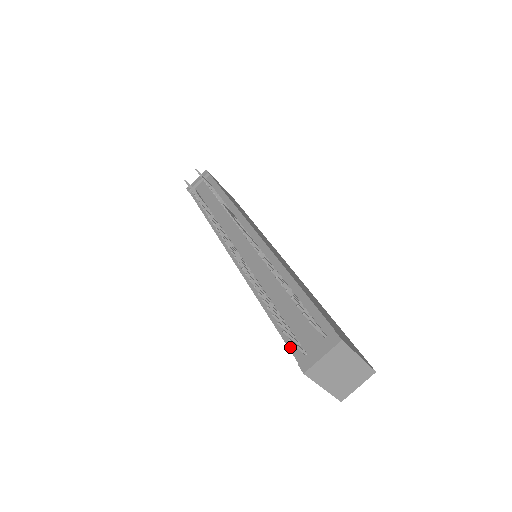
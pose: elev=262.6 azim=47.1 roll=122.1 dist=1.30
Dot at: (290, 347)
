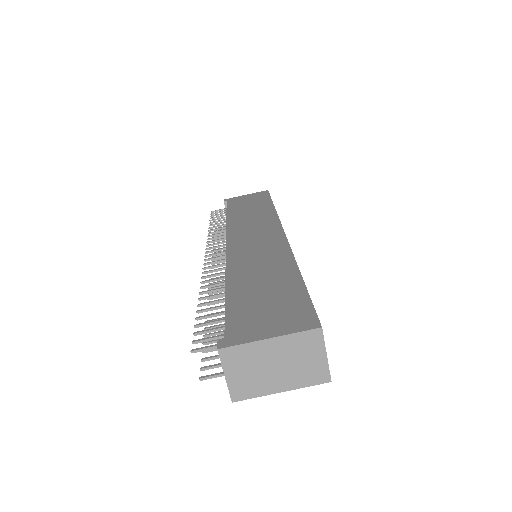
Dot at: occluded
